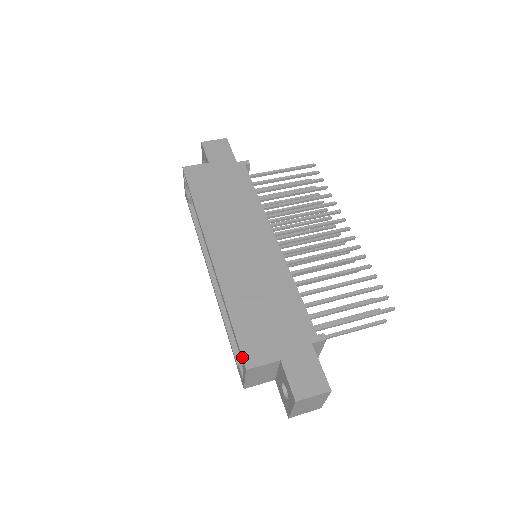
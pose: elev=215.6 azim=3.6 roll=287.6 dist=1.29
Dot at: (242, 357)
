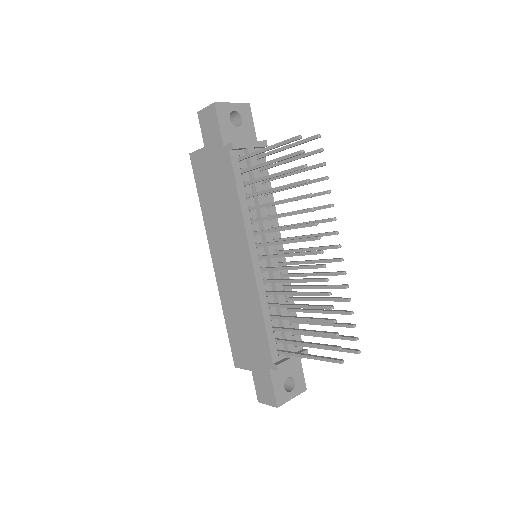
Dot at: (233, 358)
